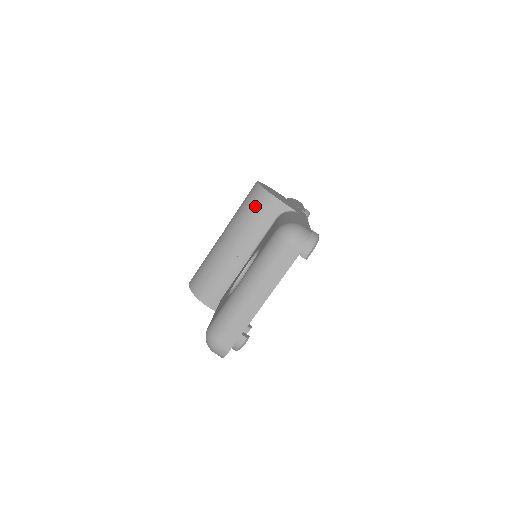
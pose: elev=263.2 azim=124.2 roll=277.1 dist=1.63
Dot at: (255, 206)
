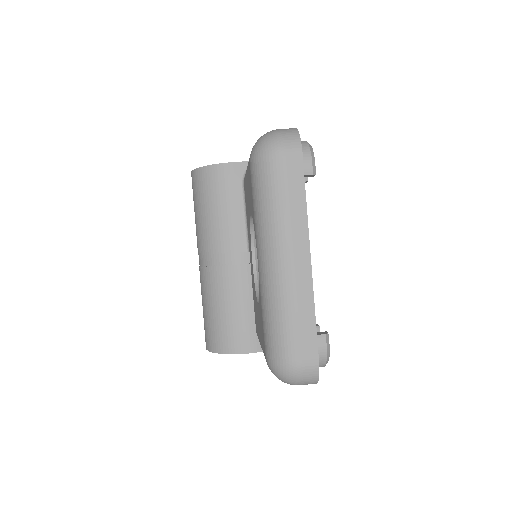
Dot at: (209, 193)
